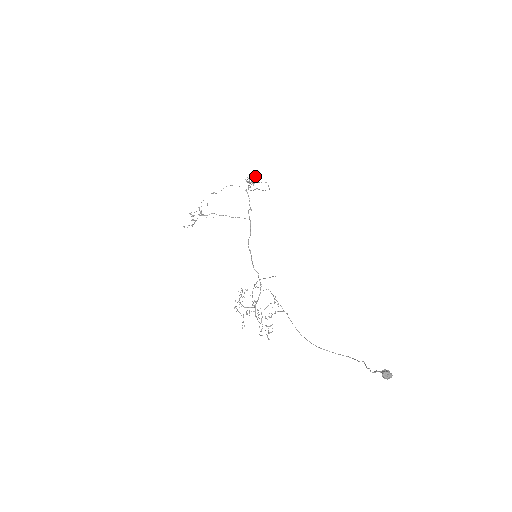
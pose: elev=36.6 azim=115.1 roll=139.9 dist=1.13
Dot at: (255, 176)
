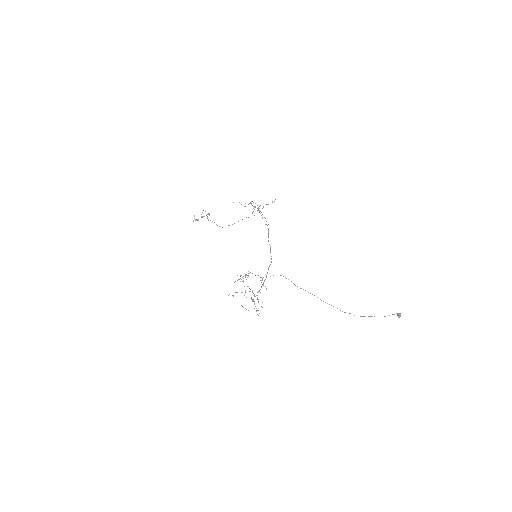
Dot at: occluded
